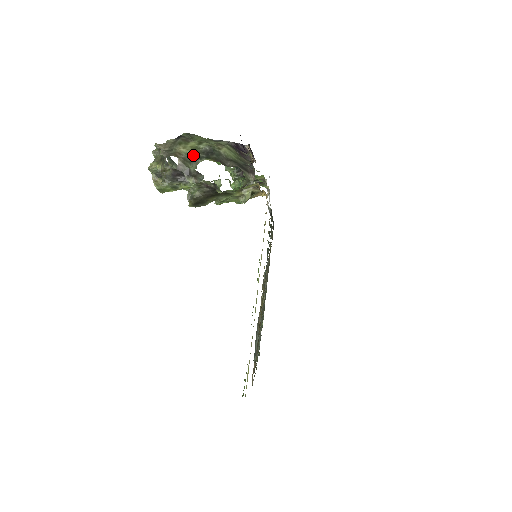
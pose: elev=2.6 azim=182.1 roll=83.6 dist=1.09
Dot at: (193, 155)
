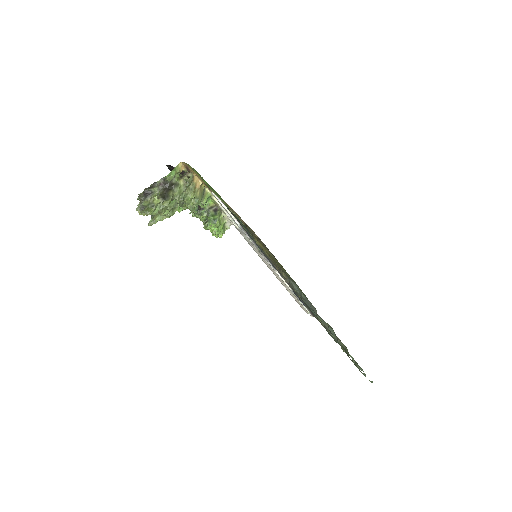
Dot at: occluded
